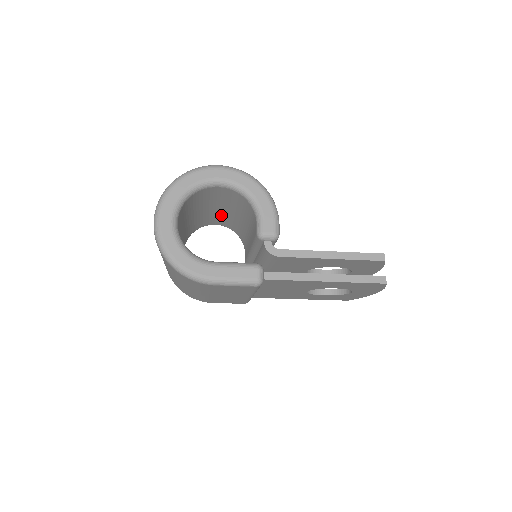
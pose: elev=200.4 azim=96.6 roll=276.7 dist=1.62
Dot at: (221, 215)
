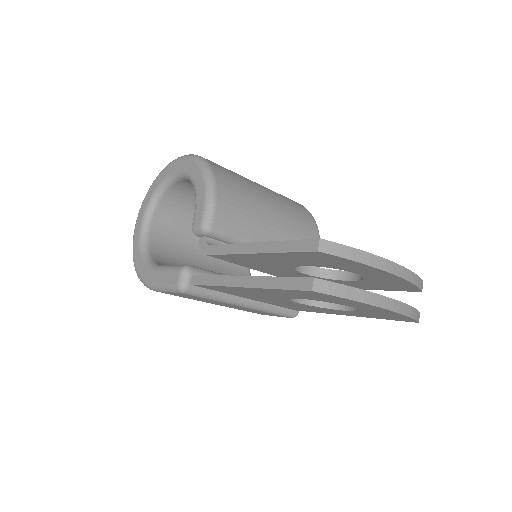
Dot at: occluded
